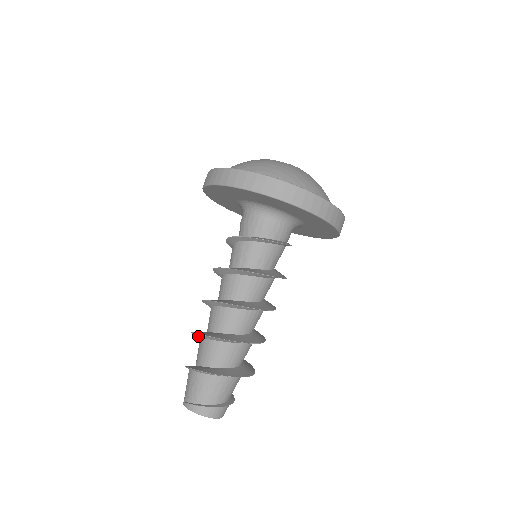
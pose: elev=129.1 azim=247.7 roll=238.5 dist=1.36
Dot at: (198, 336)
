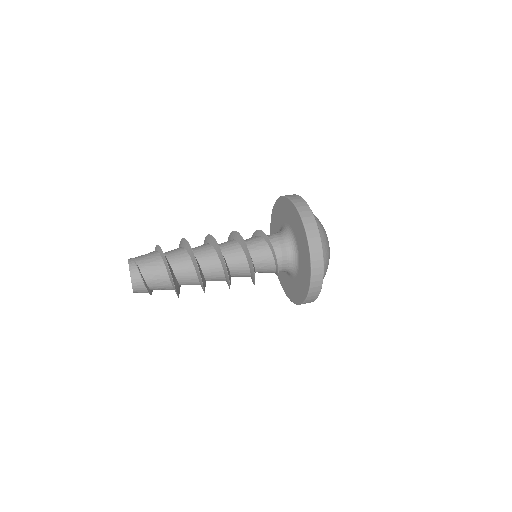
Dot at: (181, 244)
